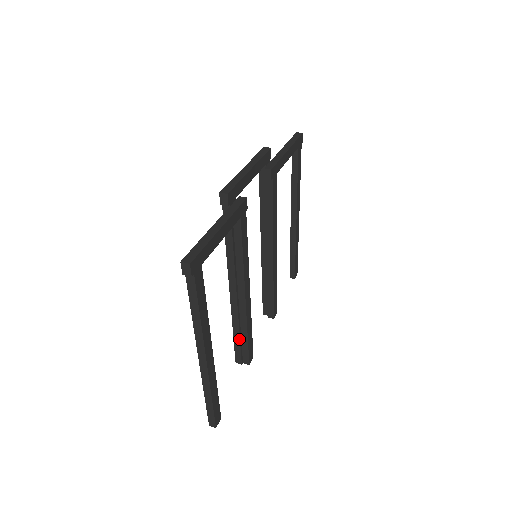
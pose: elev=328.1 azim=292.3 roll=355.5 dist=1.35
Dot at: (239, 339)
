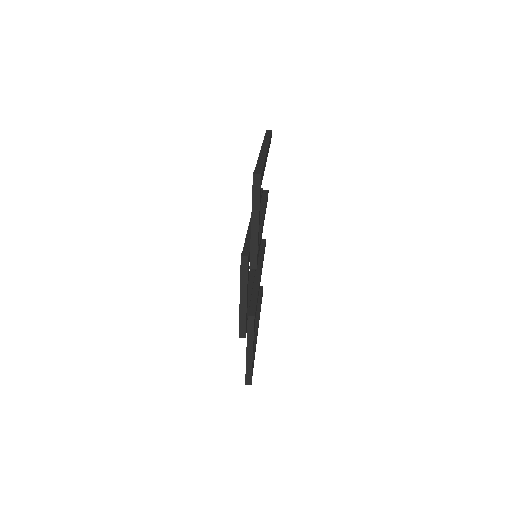
Dot at: occluded
